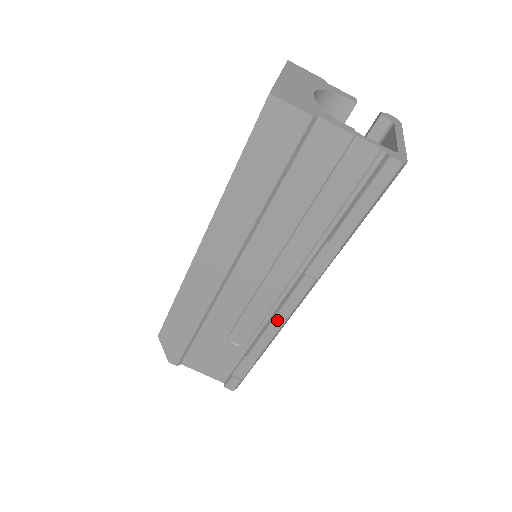
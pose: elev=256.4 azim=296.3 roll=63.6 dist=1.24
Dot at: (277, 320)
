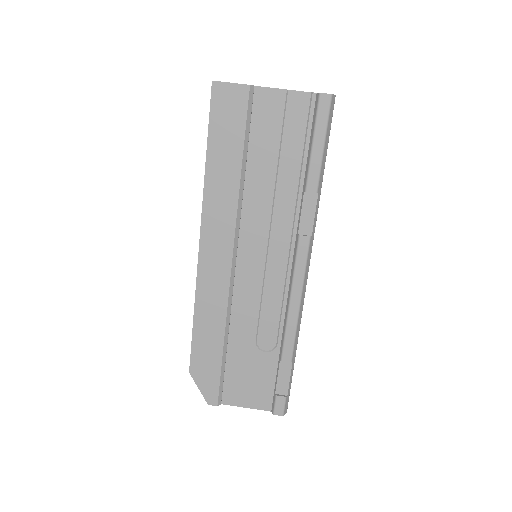
Dot at: (293, 299)
